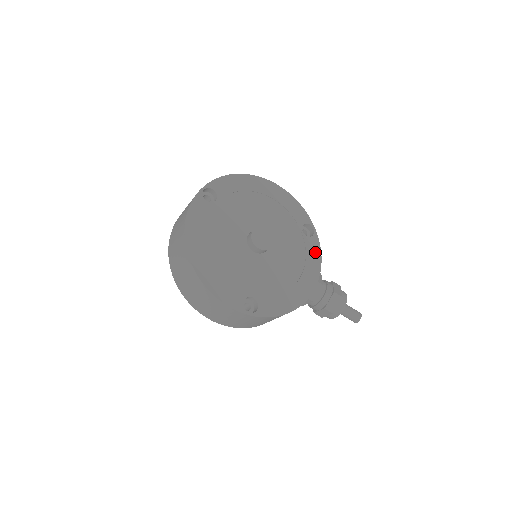
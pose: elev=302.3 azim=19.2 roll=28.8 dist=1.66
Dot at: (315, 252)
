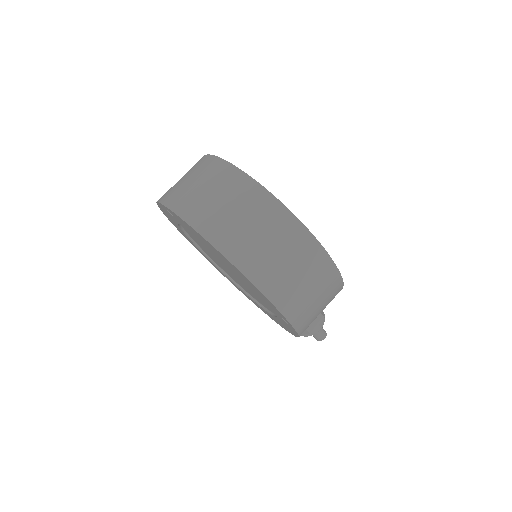
Dot at: occluded
